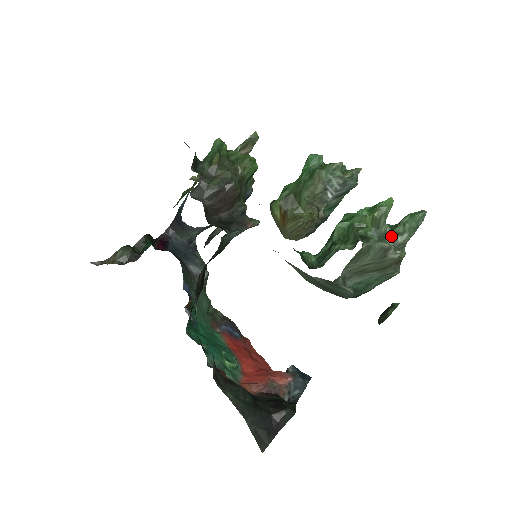
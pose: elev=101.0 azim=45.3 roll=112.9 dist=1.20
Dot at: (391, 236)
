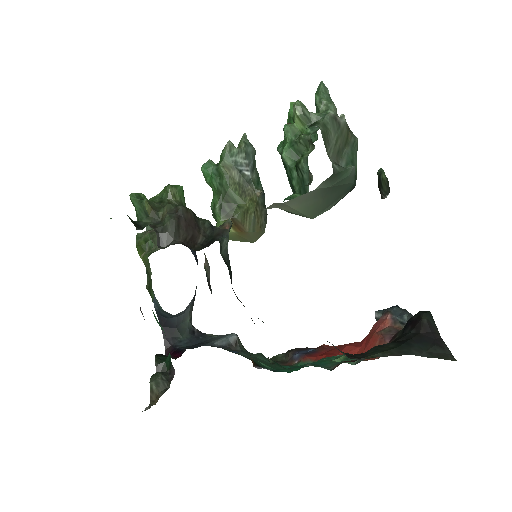
Dot at: occluded
